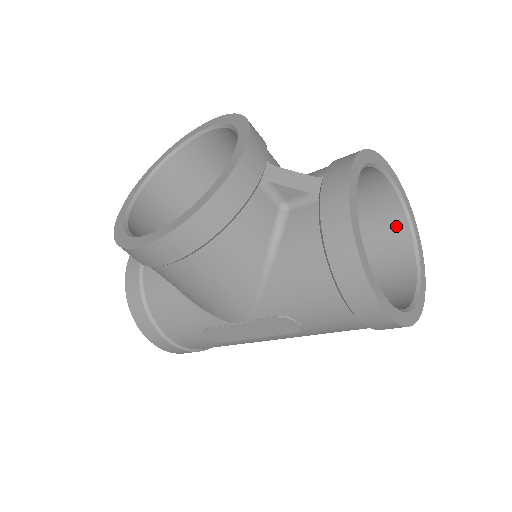
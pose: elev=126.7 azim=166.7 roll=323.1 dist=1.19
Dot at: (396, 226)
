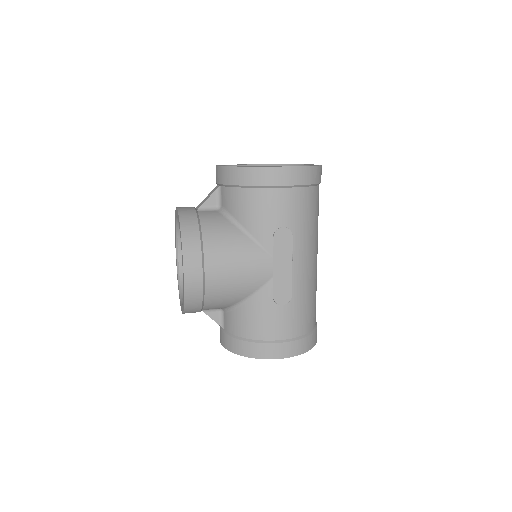
Dot at: occluded
